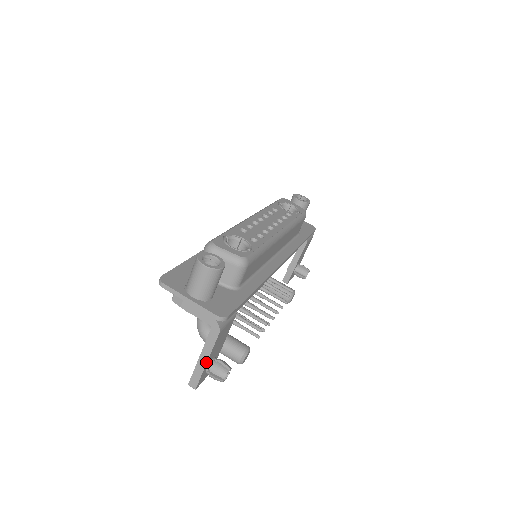
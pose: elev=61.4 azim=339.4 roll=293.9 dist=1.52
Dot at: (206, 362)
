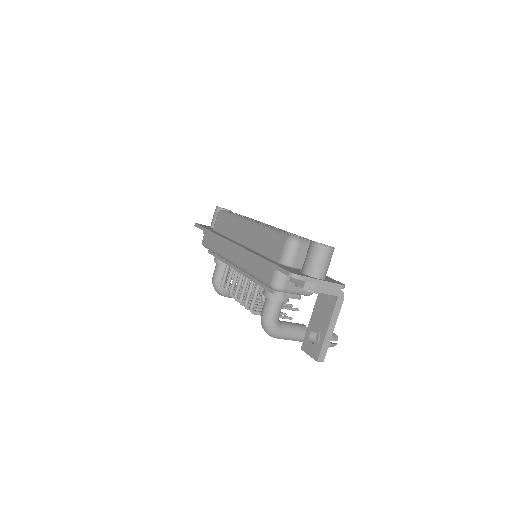
Dot at: occluded
